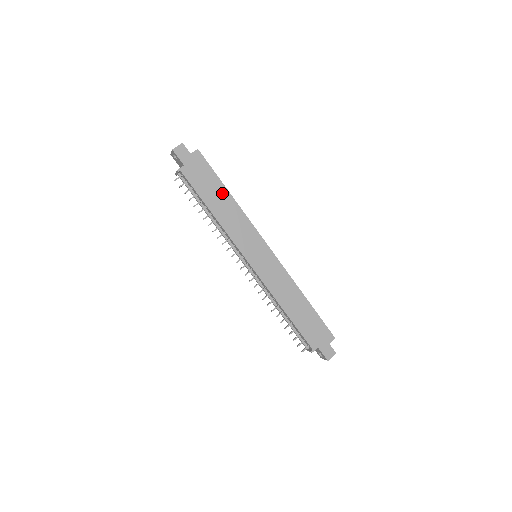
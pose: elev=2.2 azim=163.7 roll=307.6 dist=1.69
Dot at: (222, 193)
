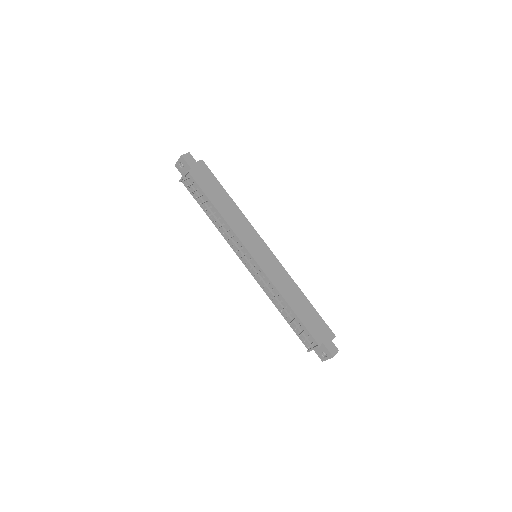
Dot at: (225, 196)
